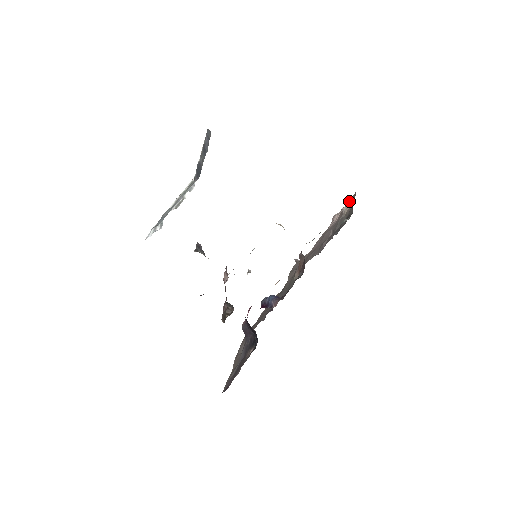
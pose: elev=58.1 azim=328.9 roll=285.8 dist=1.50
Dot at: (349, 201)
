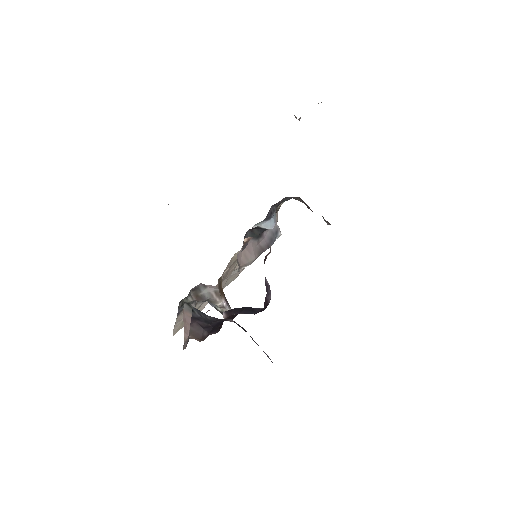
Dot at: occluded
